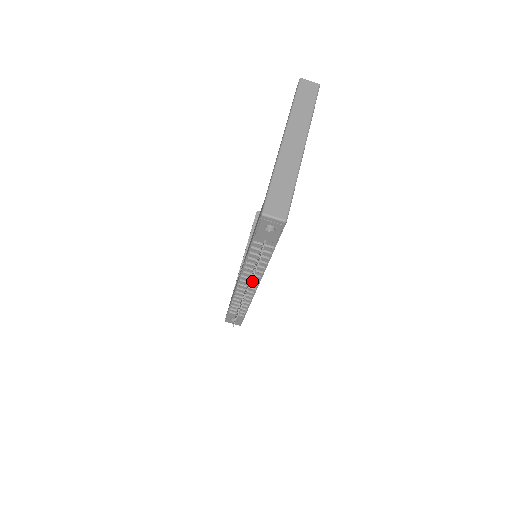
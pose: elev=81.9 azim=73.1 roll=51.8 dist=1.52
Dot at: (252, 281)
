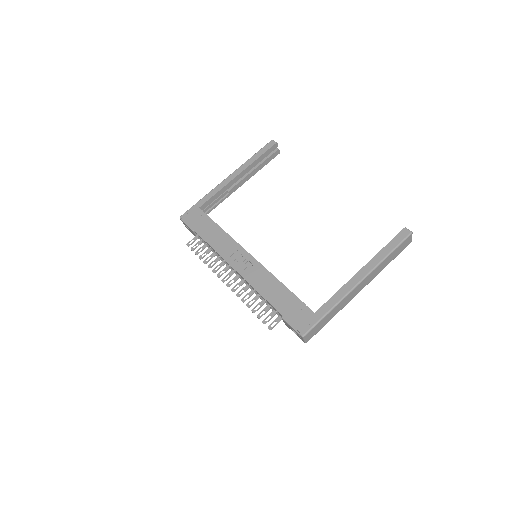
Dot at: occluded
